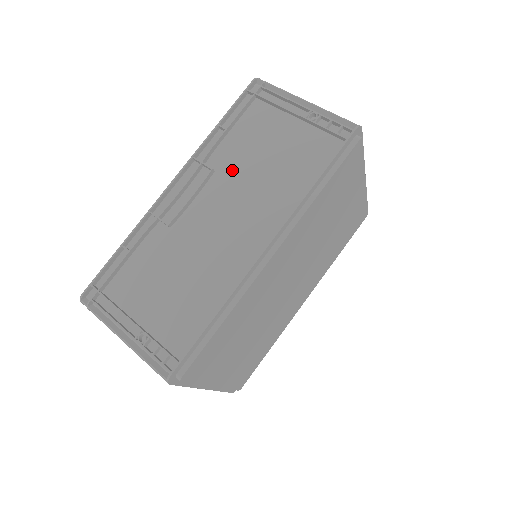
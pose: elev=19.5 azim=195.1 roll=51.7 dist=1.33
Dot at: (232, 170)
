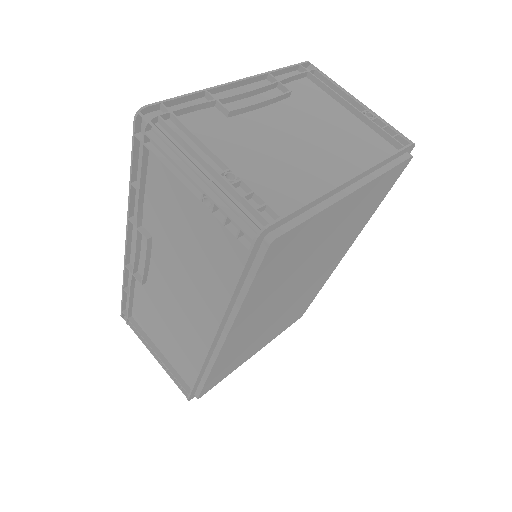
Dot at: (164, 242)
